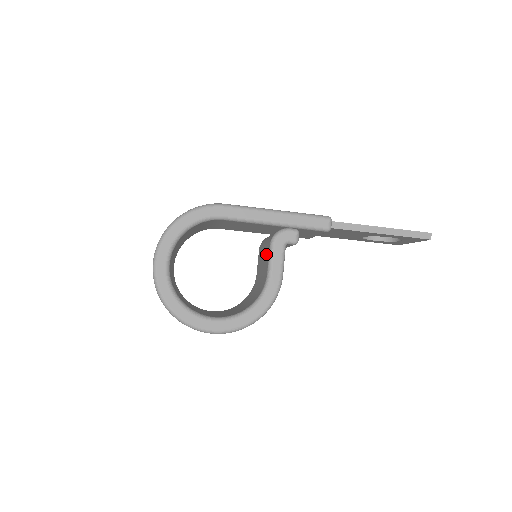
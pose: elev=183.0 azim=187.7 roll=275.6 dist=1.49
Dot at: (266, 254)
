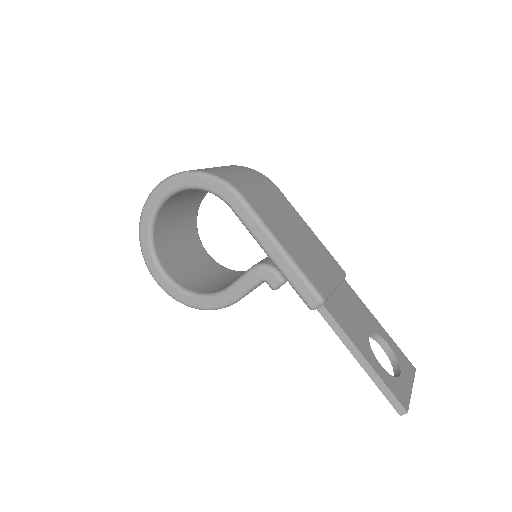
Dot at: occluded
